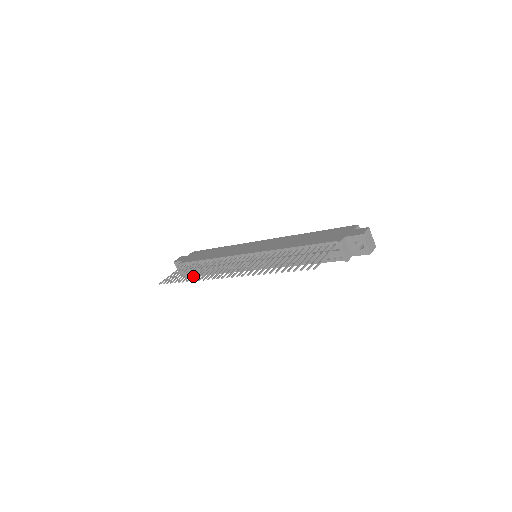
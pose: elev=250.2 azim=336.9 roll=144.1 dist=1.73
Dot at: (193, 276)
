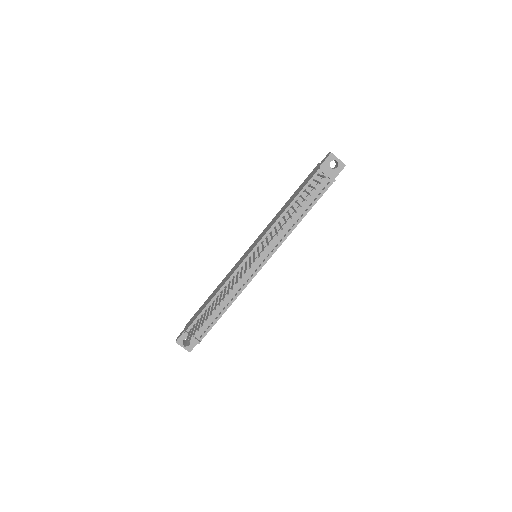
Dot at: (215, 306)
